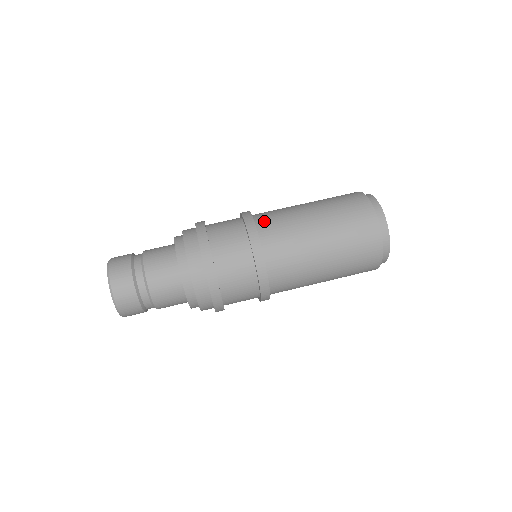
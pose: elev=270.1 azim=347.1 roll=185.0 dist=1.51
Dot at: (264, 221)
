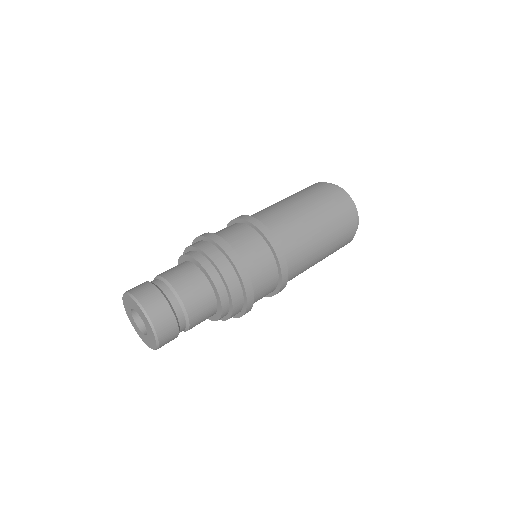
Dot at: (279, 232)
